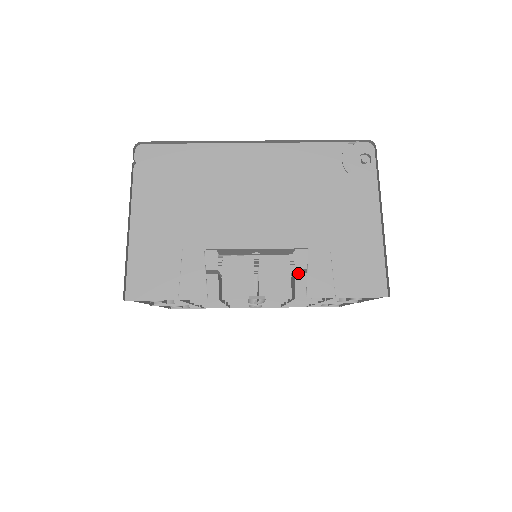
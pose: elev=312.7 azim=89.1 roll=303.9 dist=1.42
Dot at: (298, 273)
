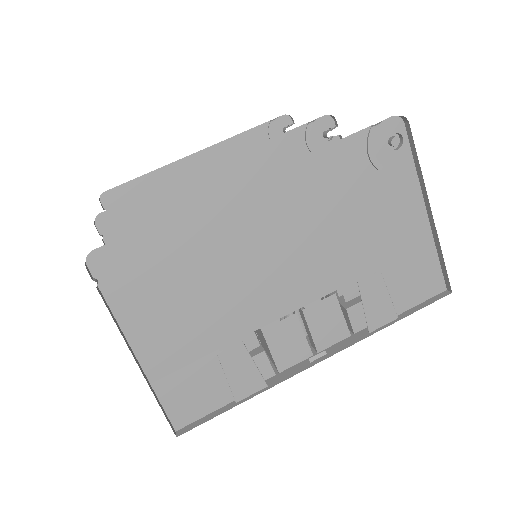
Dot at: (350, 308)
